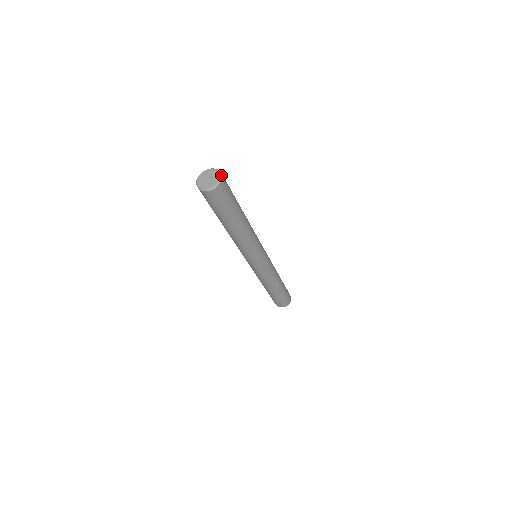
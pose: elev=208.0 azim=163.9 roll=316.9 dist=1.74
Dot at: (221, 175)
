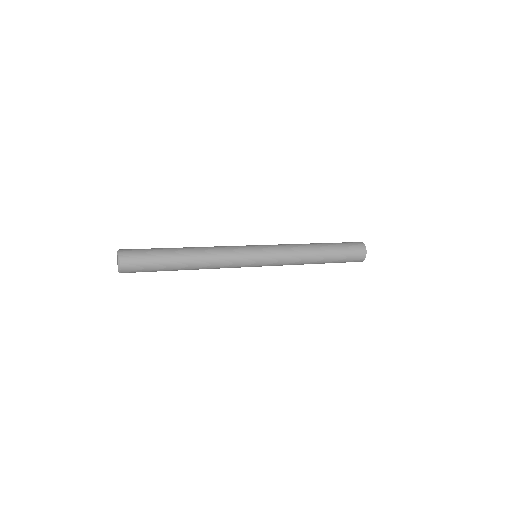
Dot at: (119, 267)
